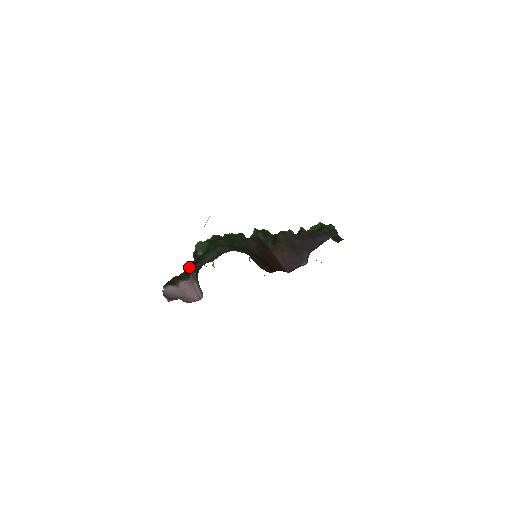
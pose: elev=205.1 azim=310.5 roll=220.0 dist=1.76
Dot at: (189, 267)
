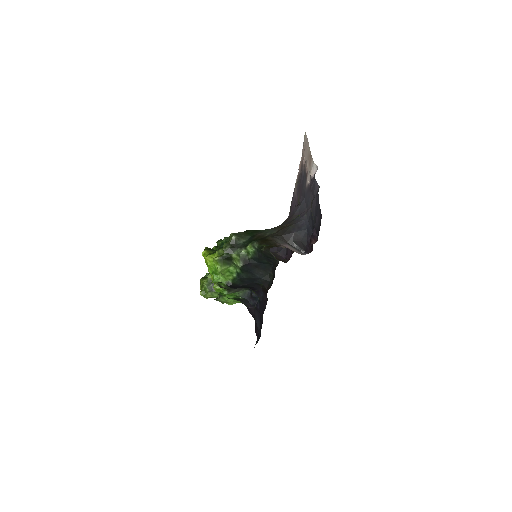
Dot at: (264, 240)
